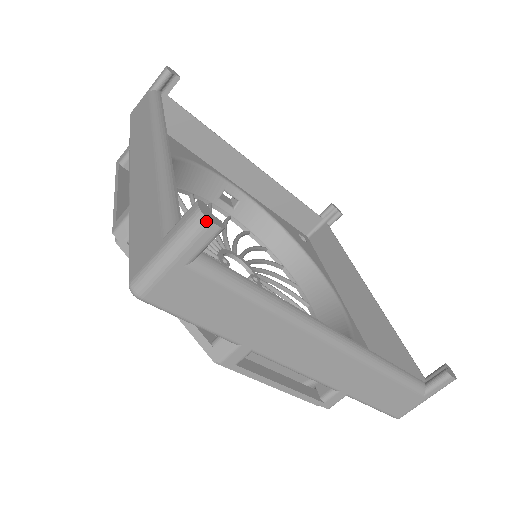
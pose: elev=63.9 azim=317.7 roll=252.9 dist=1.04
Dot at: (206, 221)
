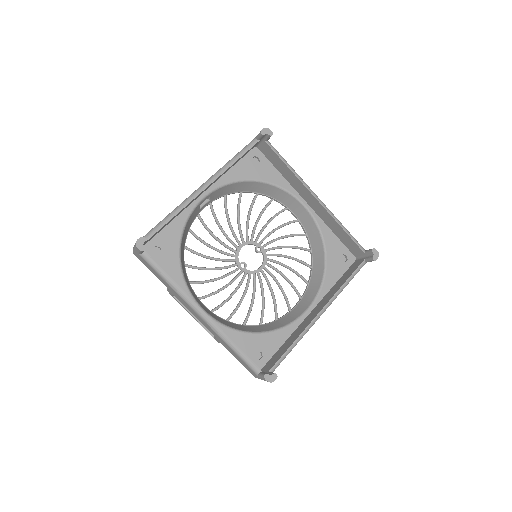
Dot at: occluded
